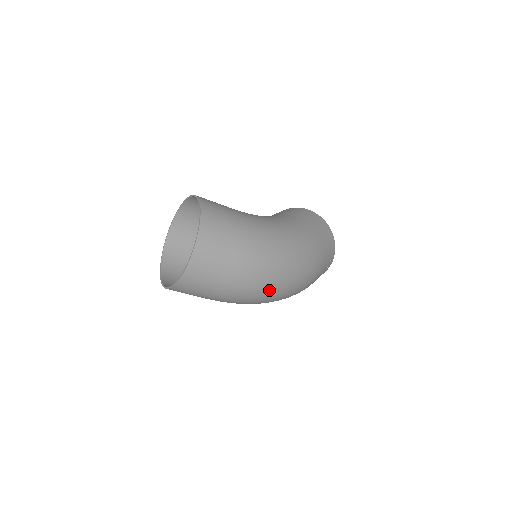
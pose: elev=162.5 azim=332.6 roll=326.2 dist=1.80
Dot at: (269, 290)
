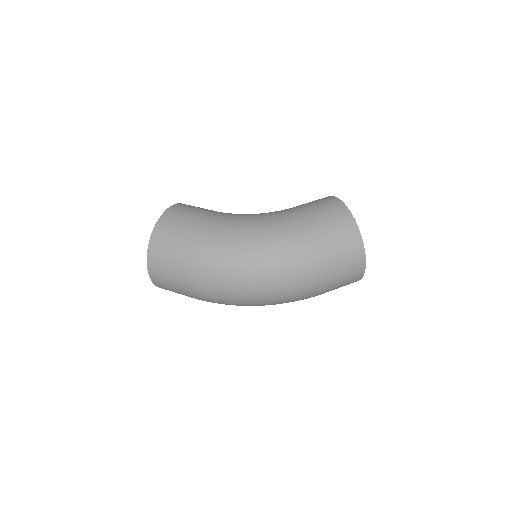
Dot at: (234, 292)
